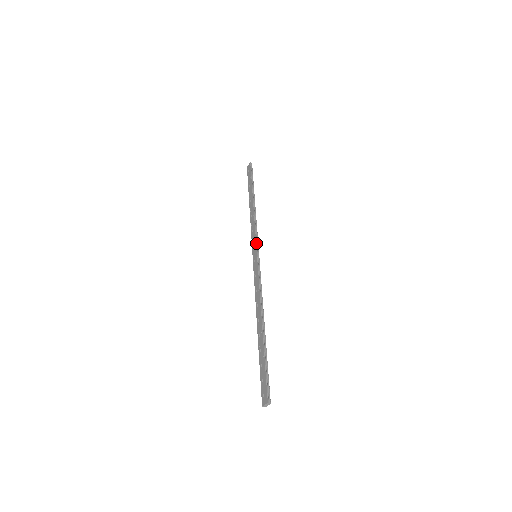
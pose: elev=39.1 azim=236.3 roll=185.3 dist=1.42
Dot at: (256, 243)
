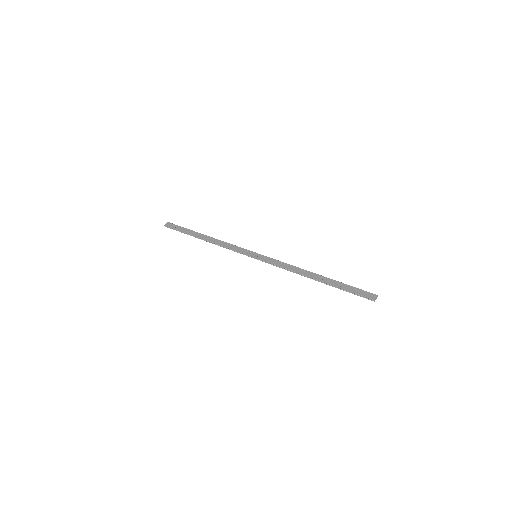
Dot at: (249, 250)
